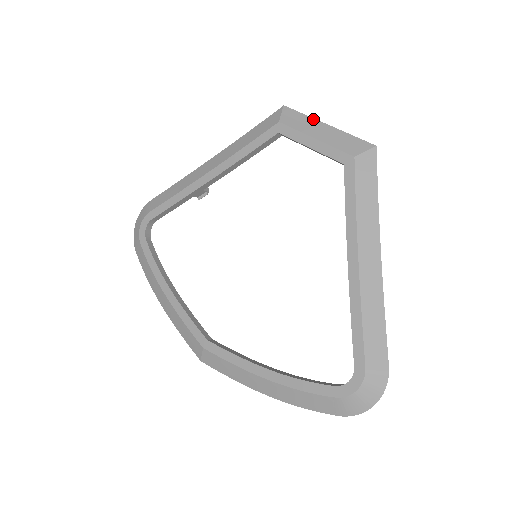
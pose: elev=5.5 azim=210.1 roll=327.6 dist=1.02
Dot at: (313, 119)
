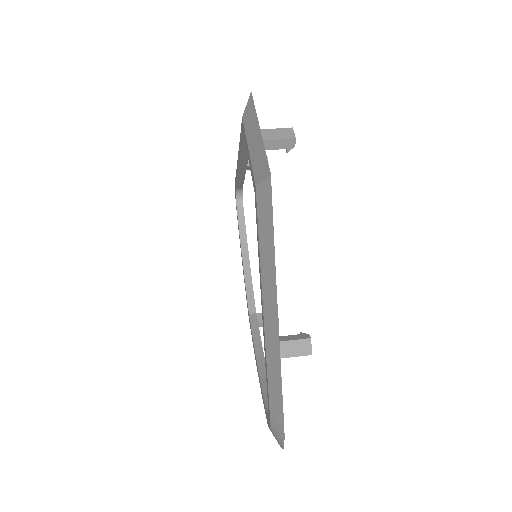
Dot at: (256, 117)
